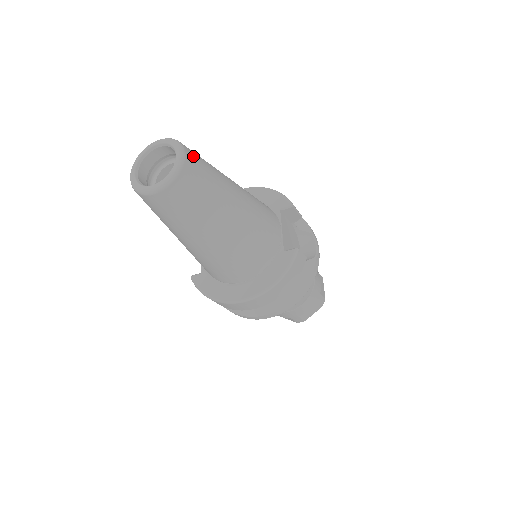
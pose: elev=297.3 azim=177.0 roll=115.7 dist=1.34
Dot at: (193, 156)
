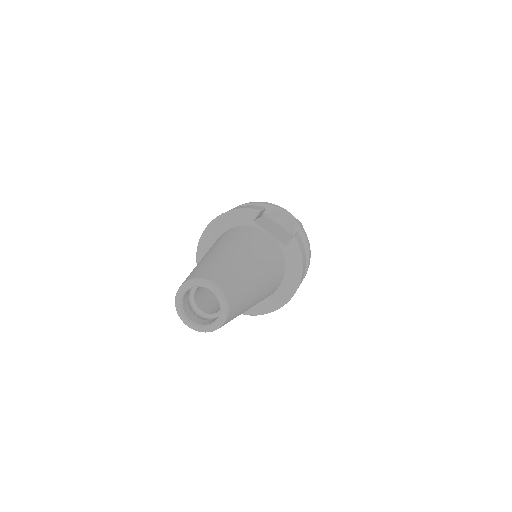
Dot at: (215, 276)
